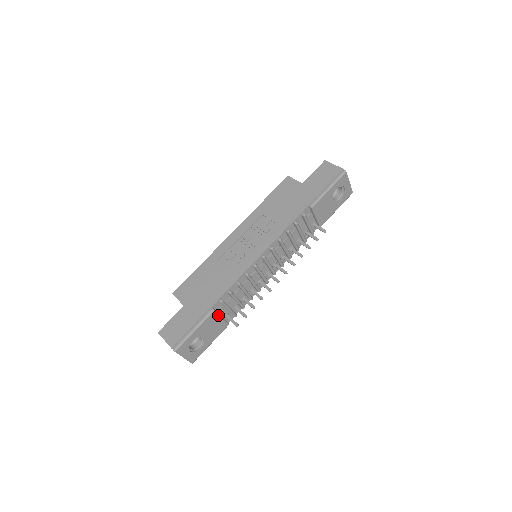
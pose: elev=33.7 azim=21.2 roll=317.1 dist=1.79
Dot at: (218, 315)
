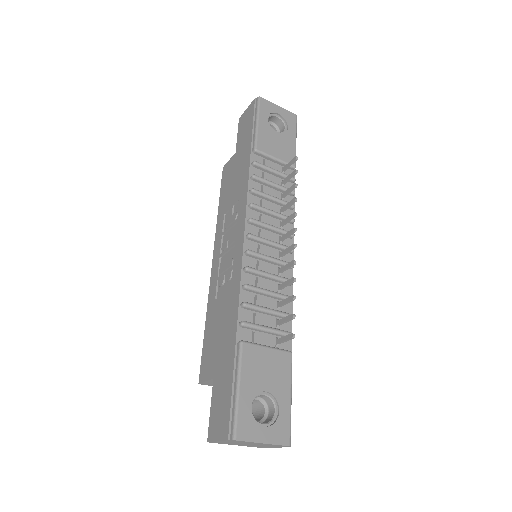
Dot at: (257, 346)
